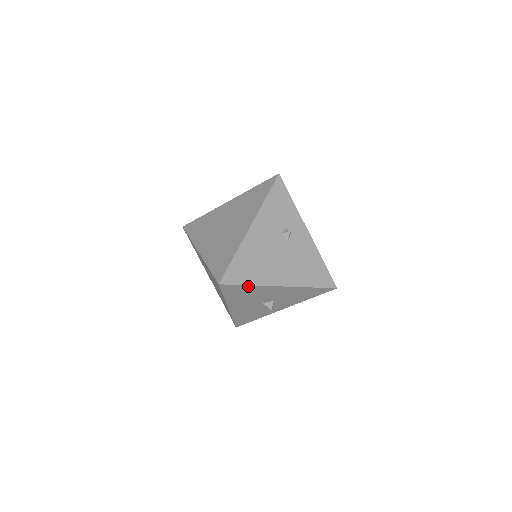
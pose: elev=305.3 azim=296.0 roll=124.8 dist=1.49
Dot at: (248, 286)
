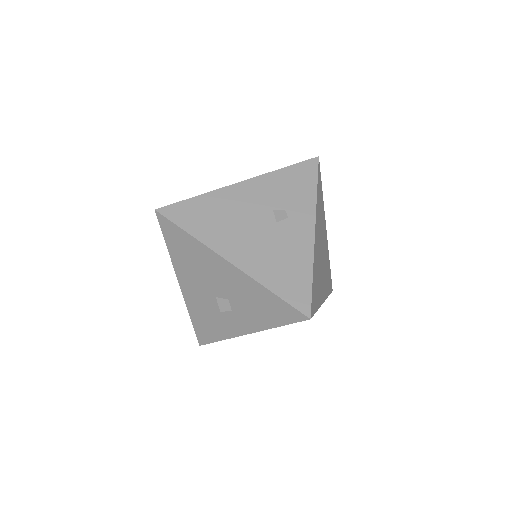
Dot at: (188, 236)
